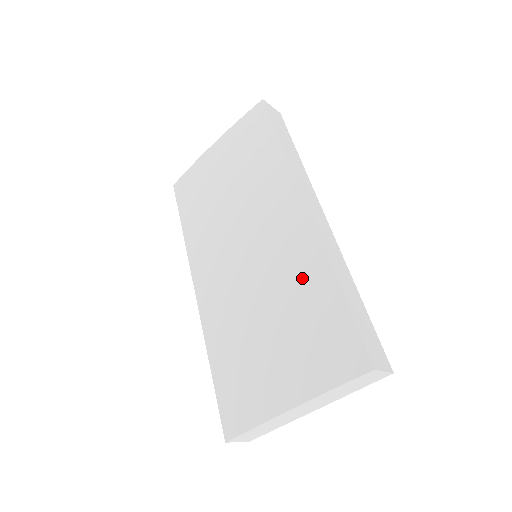
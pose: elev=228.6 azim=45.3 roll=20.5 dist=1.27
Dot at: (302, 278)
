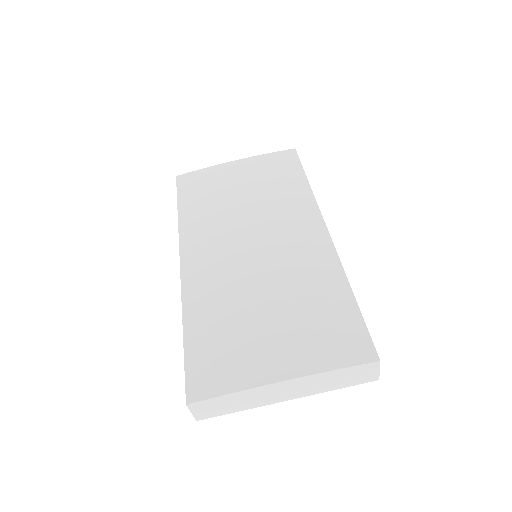
Dot at: (315, 278)
